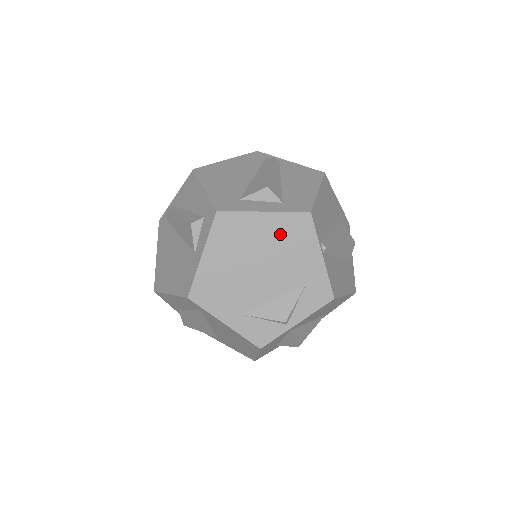
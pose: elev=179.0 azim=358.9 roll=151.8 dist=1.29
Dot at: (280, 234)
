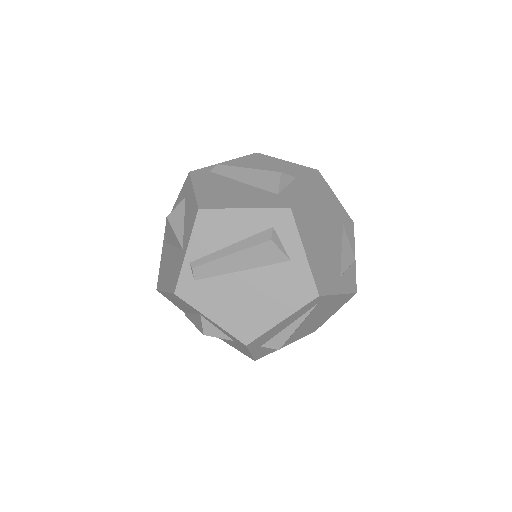
Dot at: (318, 198)
